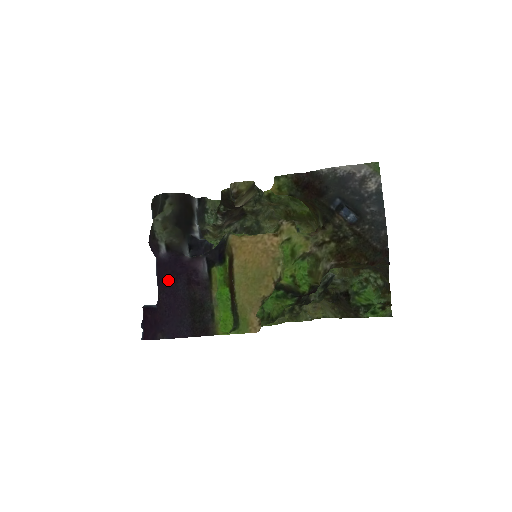
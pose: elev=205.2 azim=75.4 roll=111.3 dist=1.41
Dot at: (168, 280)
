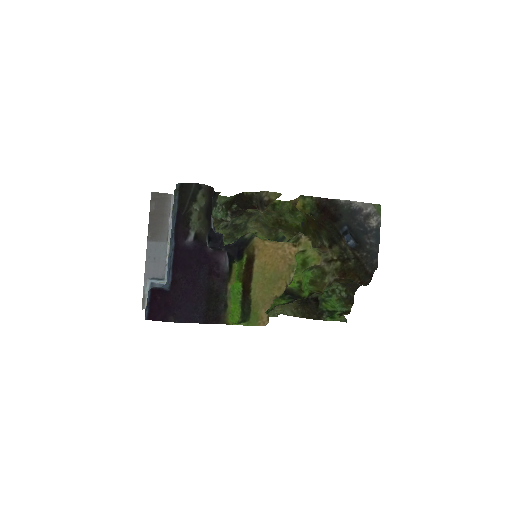
Dot at: (193, 268)
